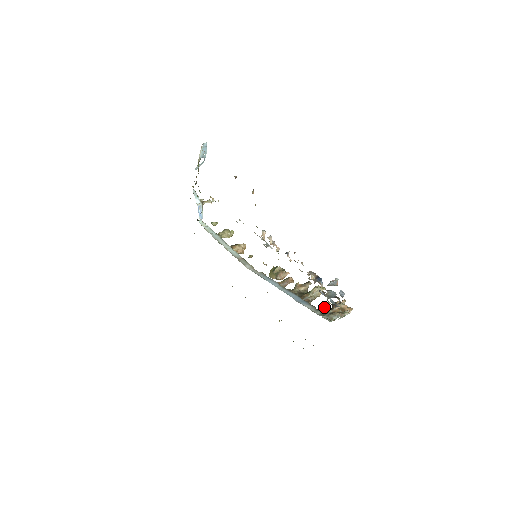
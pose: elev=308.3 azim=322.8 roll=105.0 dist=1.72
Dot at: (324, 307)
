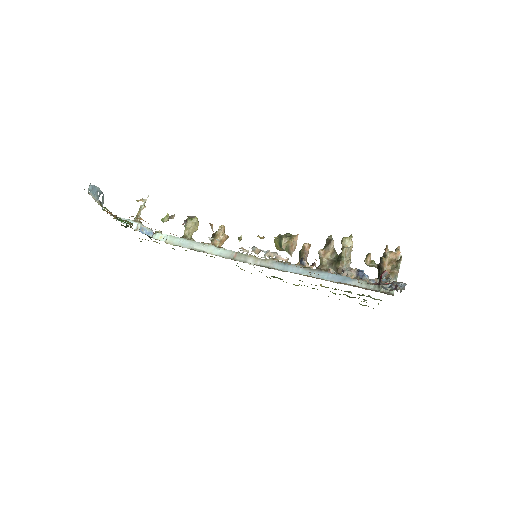
Dot at: (368, 265)
